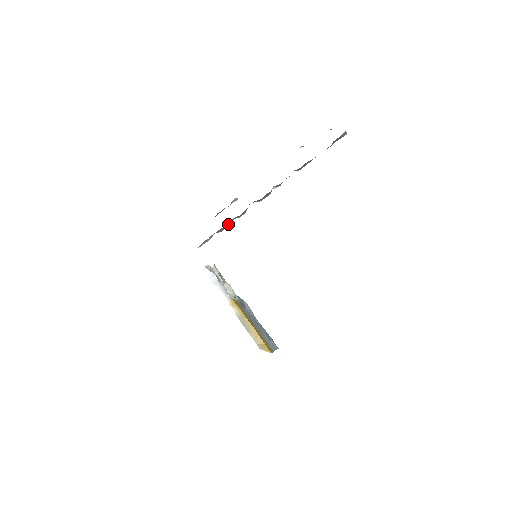
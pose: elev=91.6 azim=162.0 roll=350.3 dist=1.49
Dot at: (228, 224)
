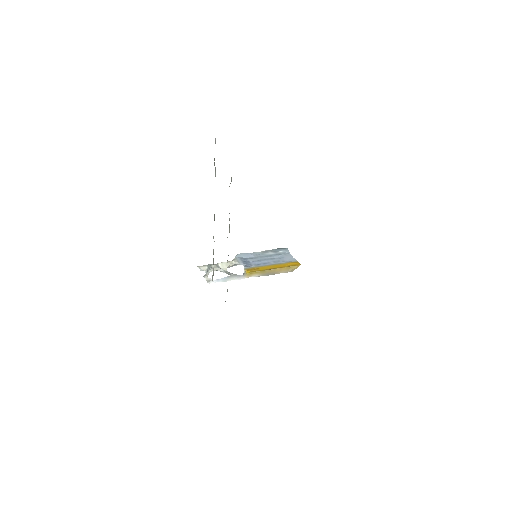
Dot at: occluded
